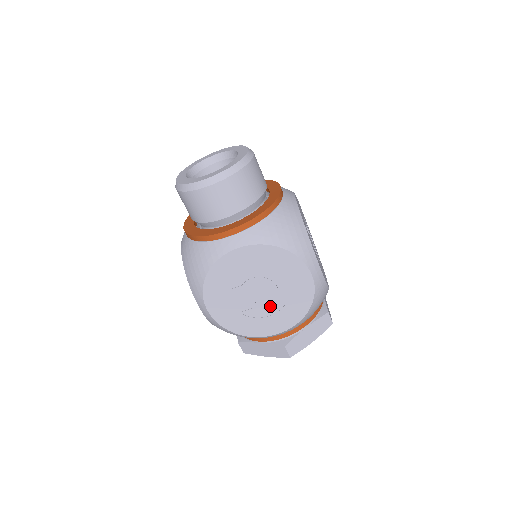
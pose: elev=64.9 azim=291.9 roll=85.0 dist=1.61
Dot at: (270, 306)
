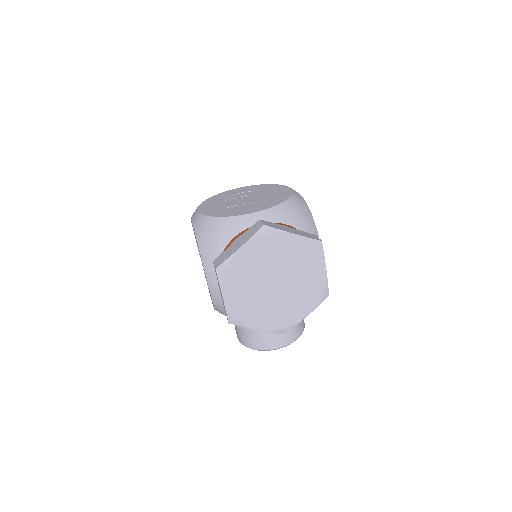
Dot at: (252, 203)
